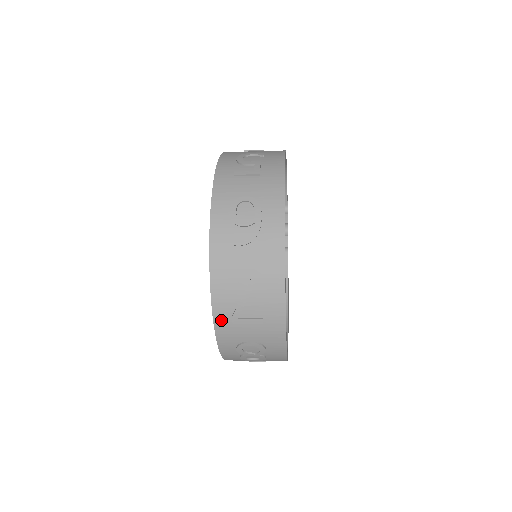
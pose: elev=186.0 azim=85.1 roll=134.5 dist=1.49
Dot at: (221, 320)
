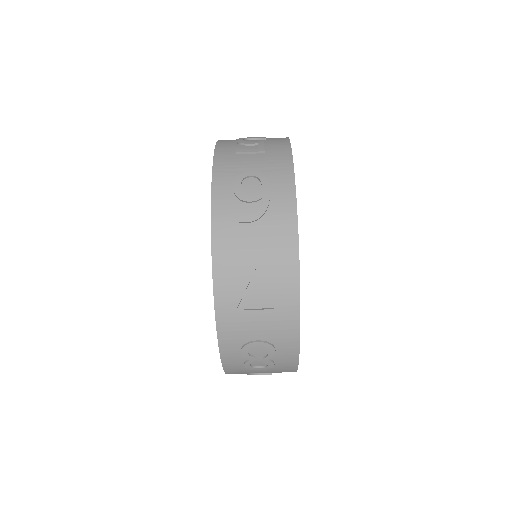
Dot at: (224, 313)
